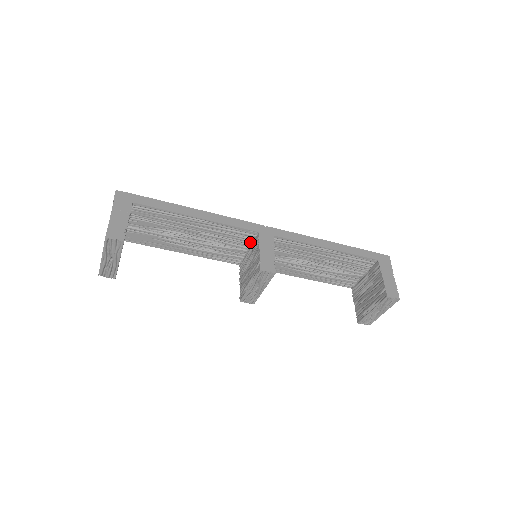
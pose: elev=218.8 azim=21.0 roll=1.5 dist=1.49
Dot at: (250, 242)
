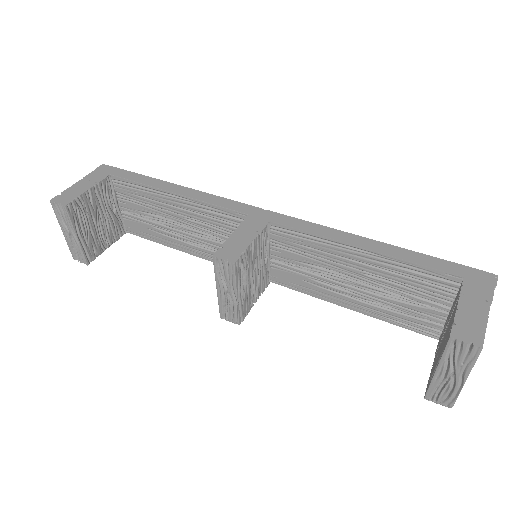
Dot at: occluded
